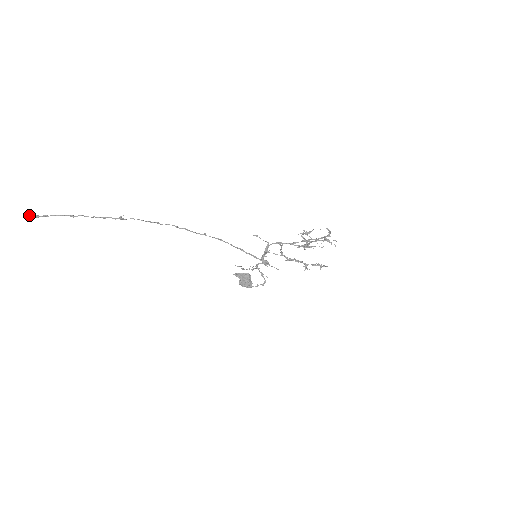
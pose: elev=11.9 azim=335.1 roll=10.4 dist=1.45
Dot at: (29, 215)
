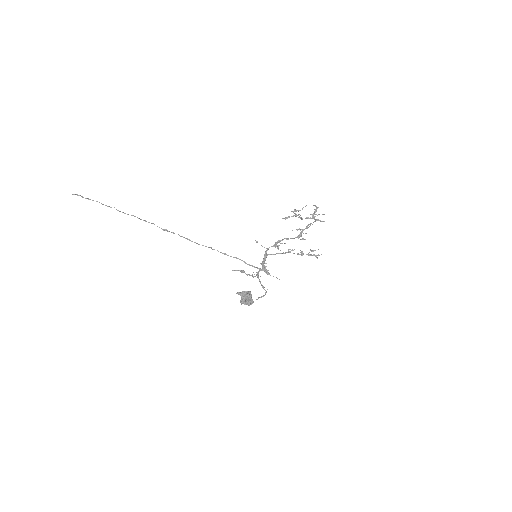
Dot at: (77, 194)
